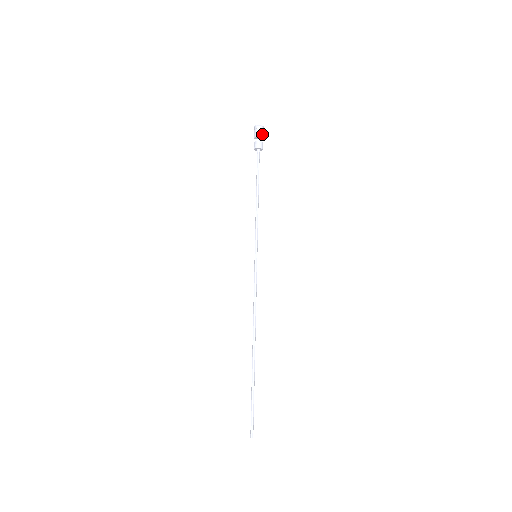
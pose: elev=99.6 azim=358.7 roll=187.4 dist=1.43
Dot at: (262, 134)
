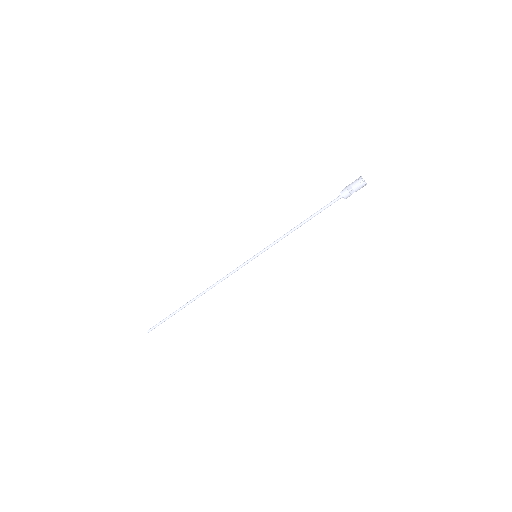
Dot at: occluded
